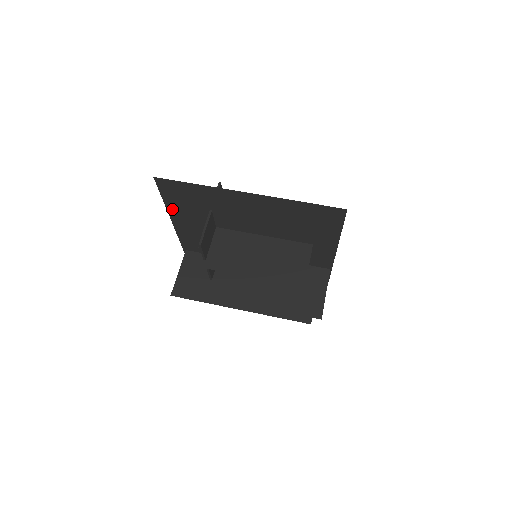
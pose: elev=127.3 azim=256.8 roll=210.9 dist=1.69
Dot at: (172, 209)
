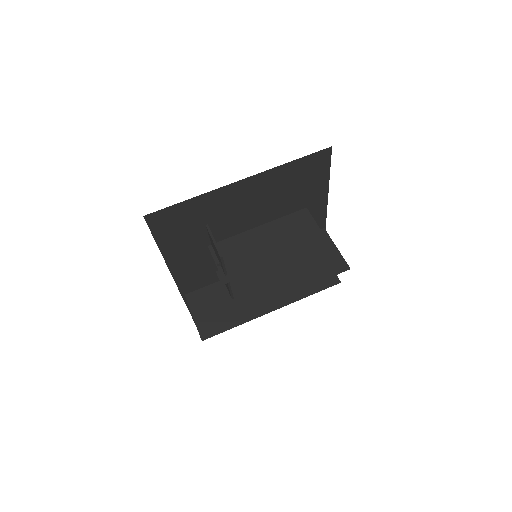
Dot at: (166, 248)
